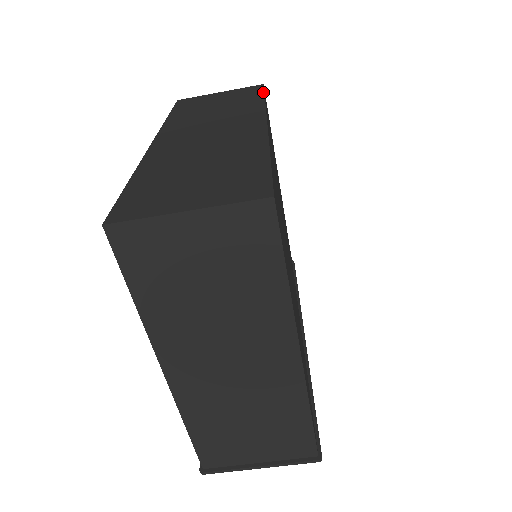
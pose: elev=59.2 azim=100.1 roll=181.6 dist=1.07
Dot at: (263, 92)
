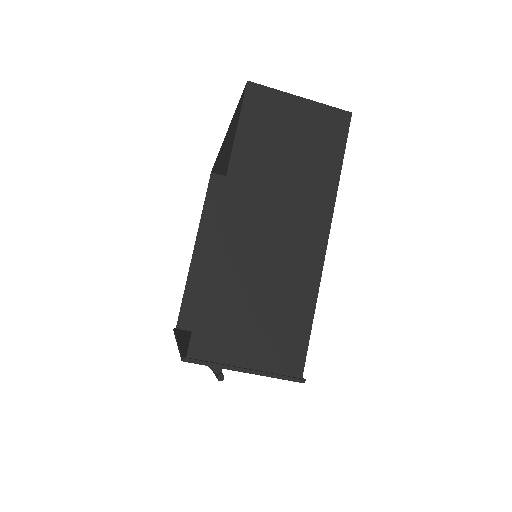
Dot at: occluded
